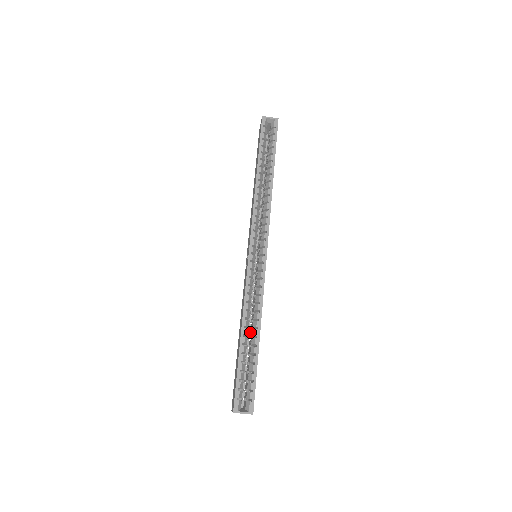
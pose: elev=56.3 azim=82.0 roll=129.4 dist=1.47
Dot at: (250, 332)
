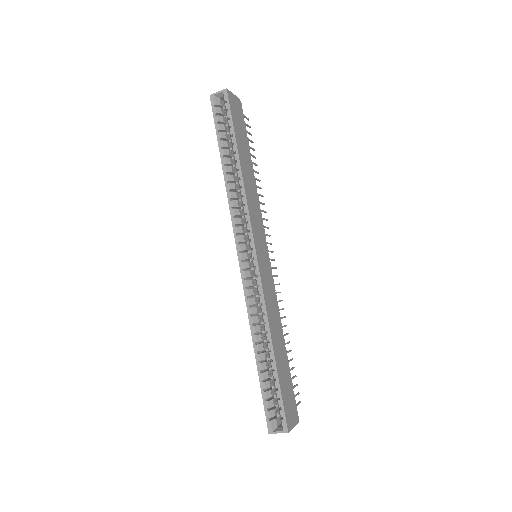
Dot at: occluded
